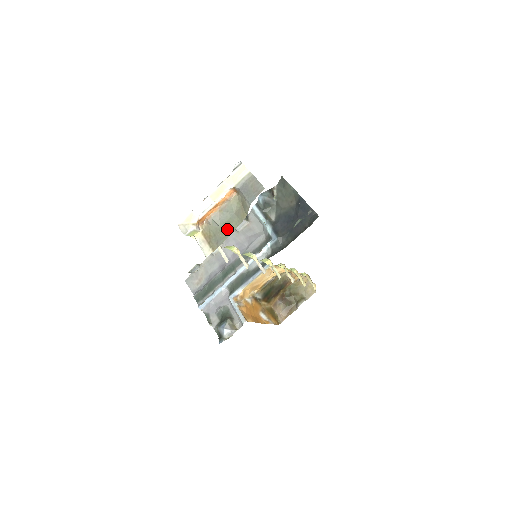
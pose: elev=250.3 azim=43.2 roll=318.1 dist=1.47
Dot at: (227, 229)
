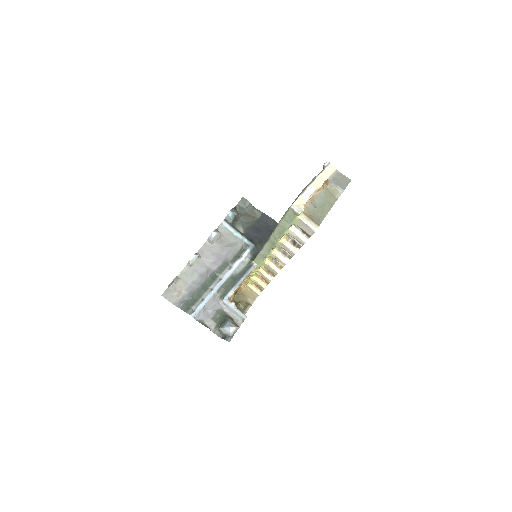
Dot at: (324, 210)
